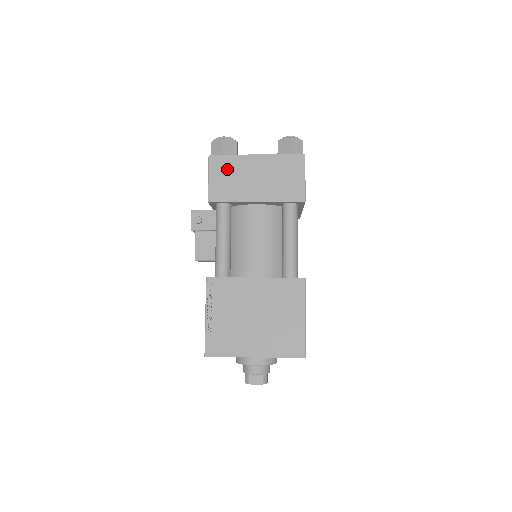
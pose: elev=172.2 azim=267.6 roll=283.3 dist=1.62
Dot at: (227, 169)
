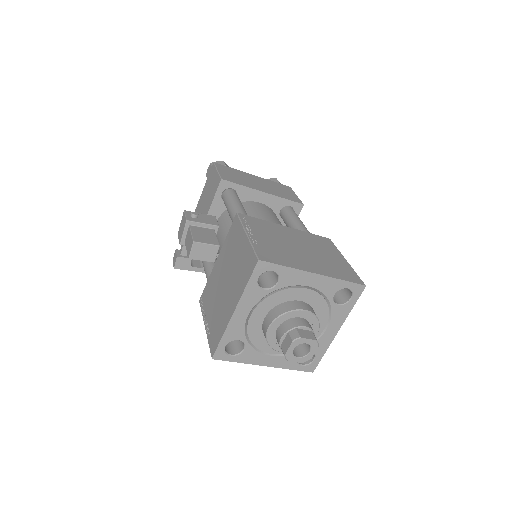
Dot at: (232, 172)
